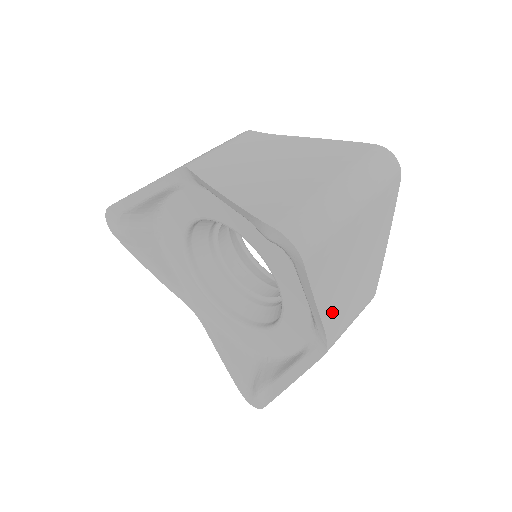
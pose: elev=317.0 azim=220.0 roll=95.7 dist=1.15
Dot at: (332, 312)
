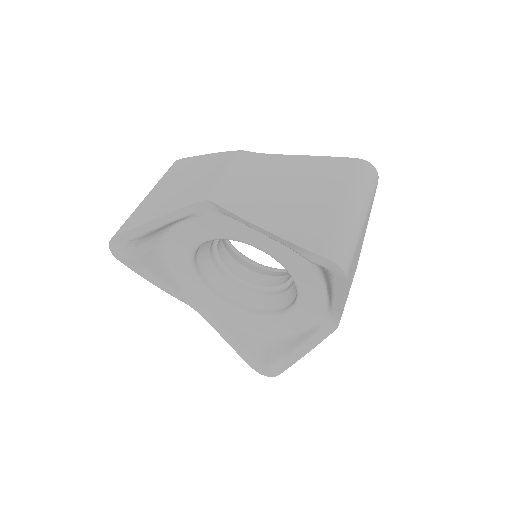
Dot at: occluded
